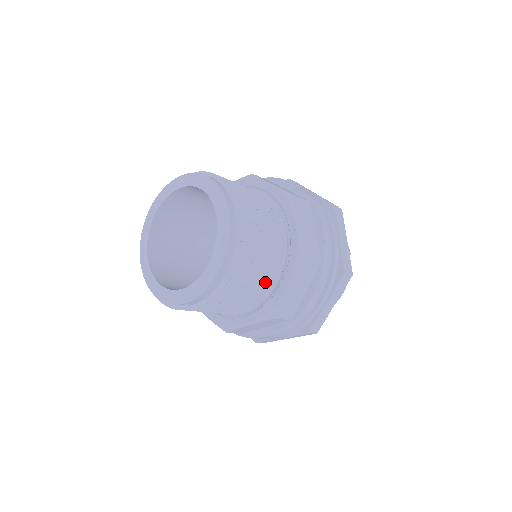
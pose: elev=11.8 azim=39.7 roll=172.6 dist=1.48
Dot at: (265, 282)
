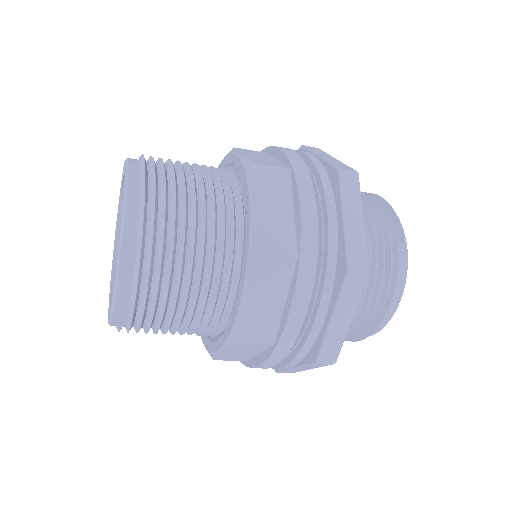
Dot at: (214, 291)
